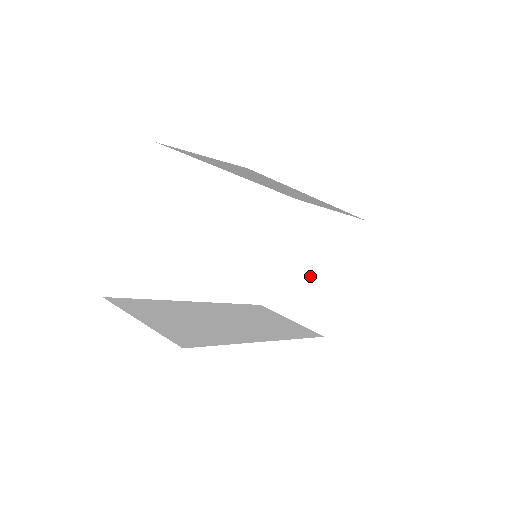
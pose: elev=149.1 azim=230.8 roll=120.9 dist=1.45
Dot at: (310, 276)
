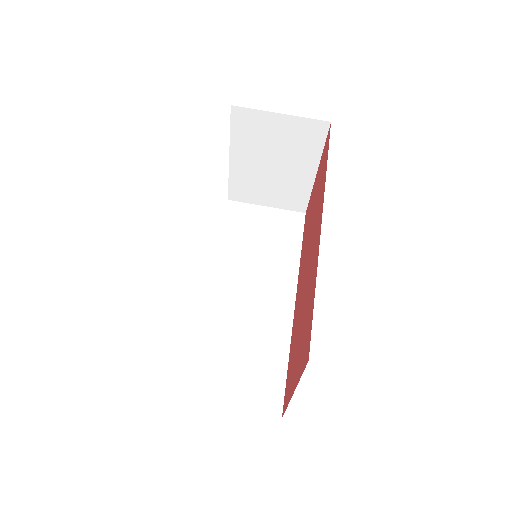
Dot at: (276, 174)
